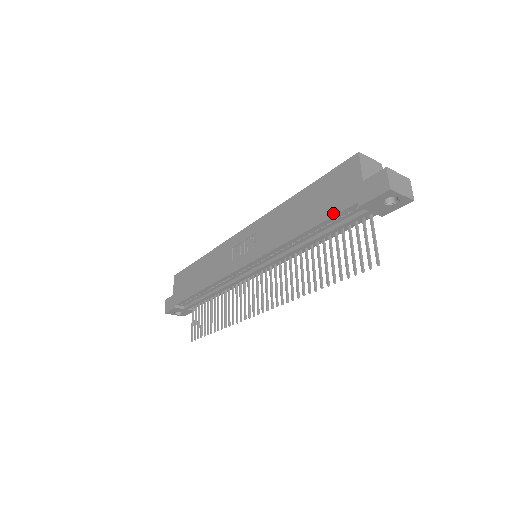
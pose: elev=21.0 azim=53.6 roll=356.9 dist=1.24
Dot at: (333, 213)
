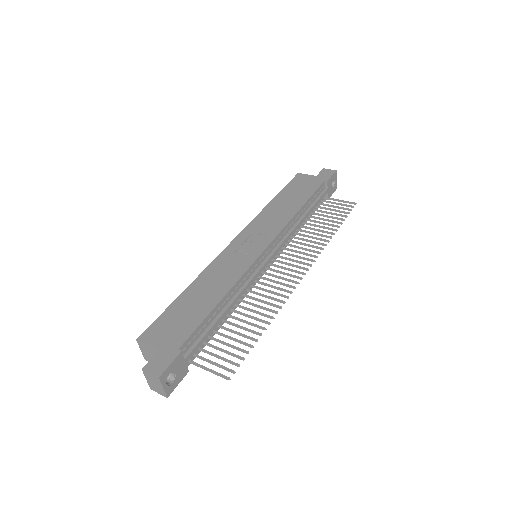
Dot at: (314, 190)
